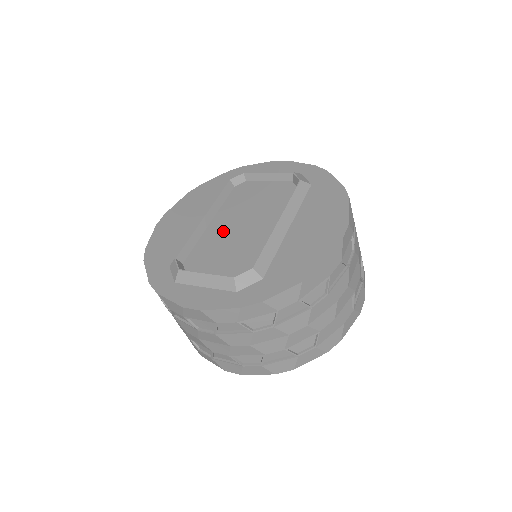
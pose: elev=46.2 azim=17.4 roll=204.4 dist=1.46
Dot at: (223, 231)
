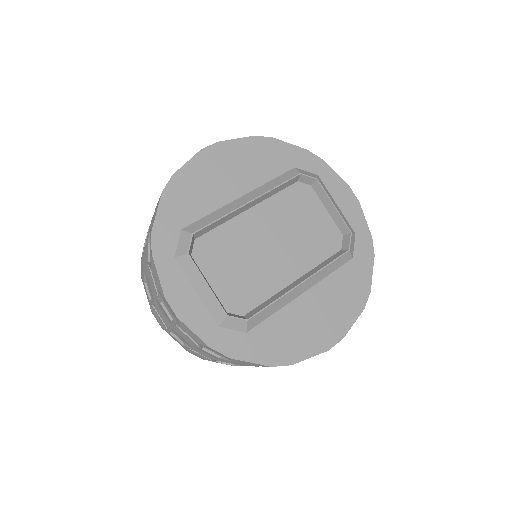
Dot at: (252, 235)
